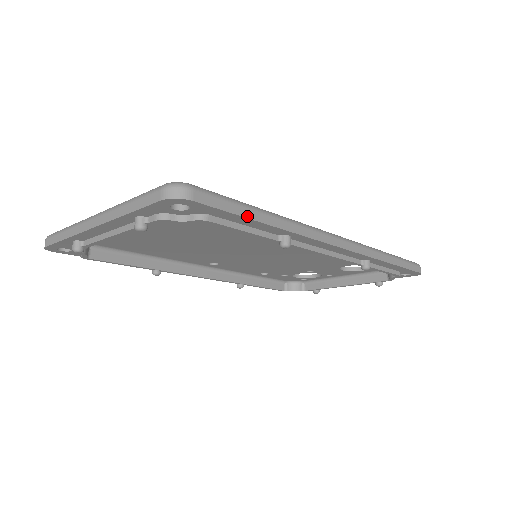
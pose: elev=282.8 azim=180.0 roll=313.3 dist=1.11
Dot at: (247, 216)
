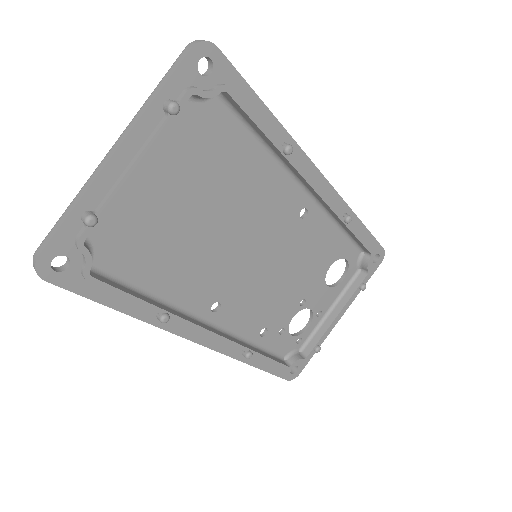
Dot at: (254, 93)
